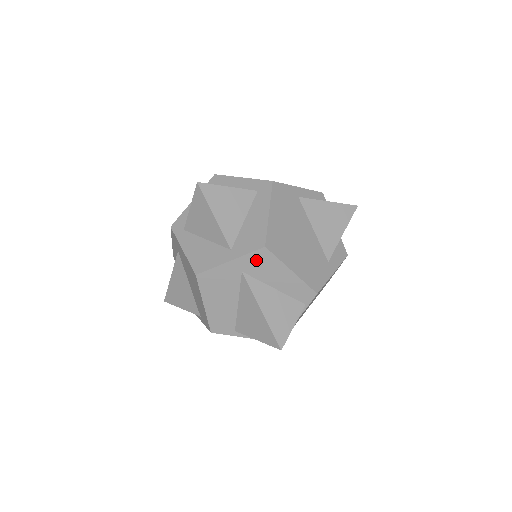
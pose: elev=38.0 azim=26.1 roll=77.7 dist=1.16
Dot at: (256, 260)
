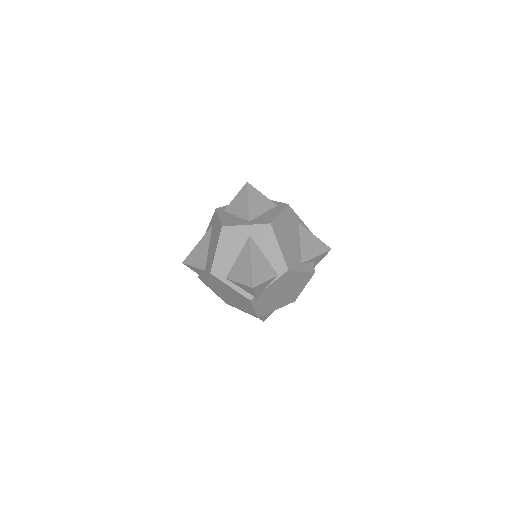
Dot at: (262, 230)
